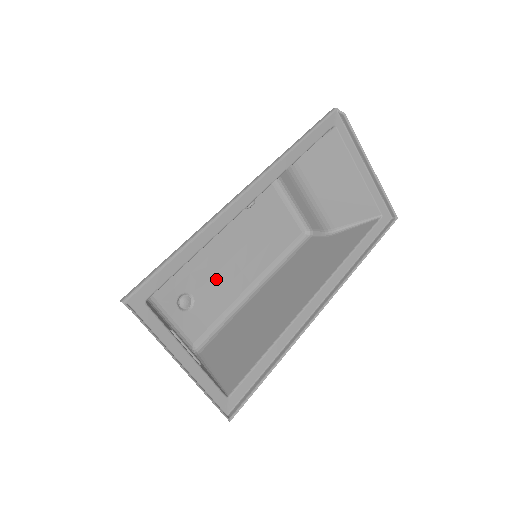
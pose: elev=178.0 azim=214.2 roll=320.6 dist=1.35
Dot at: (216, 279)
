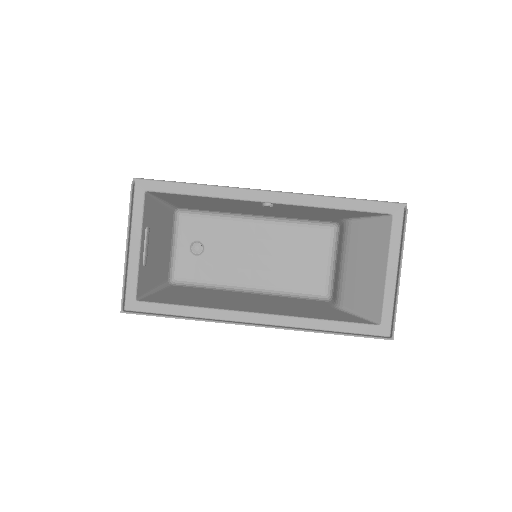
Dot at: (229, 256)
